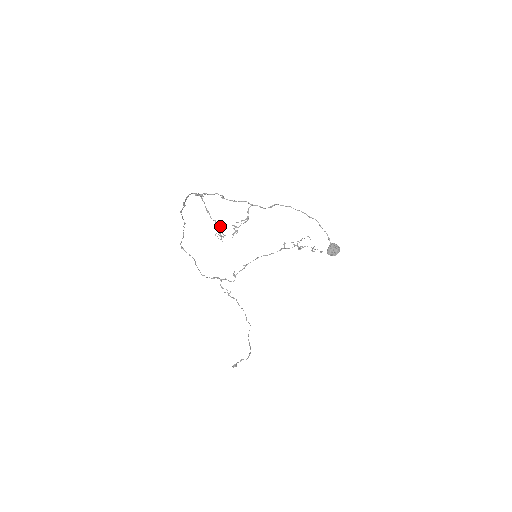
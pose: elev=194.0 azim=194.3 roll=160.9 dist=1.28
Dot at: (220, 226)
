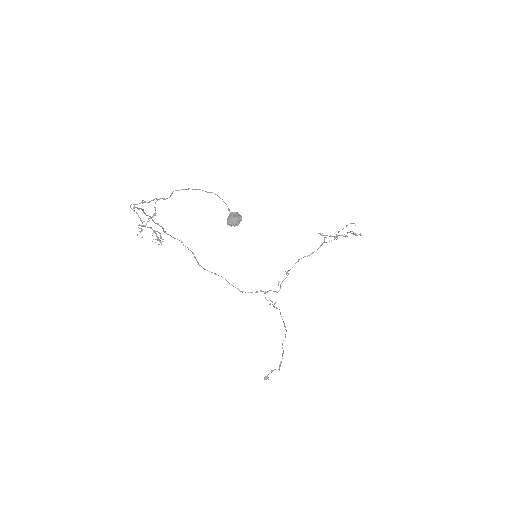
Dot at: occluded
